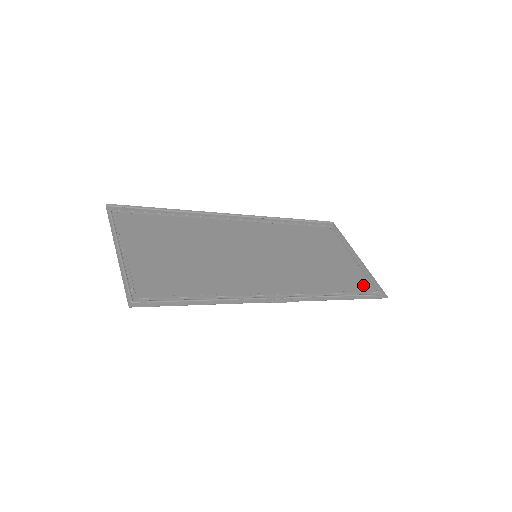
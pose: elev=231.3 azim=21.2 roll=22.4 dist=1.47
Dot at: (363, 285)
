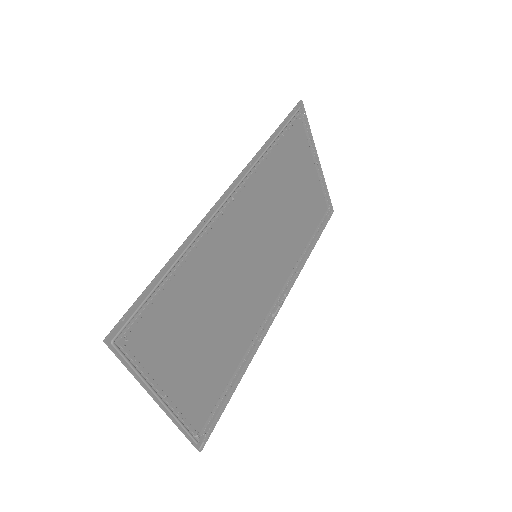
Dot at: (320, 209)
